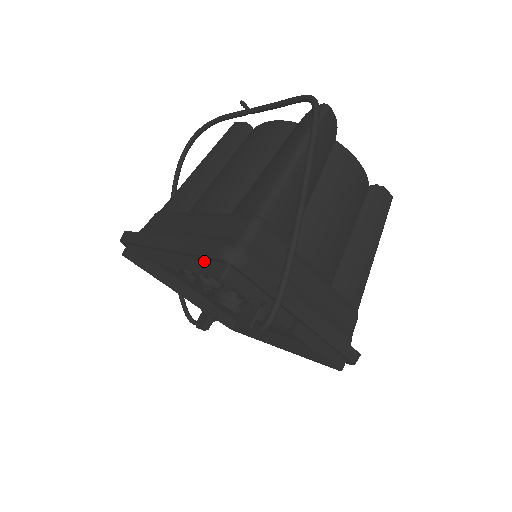
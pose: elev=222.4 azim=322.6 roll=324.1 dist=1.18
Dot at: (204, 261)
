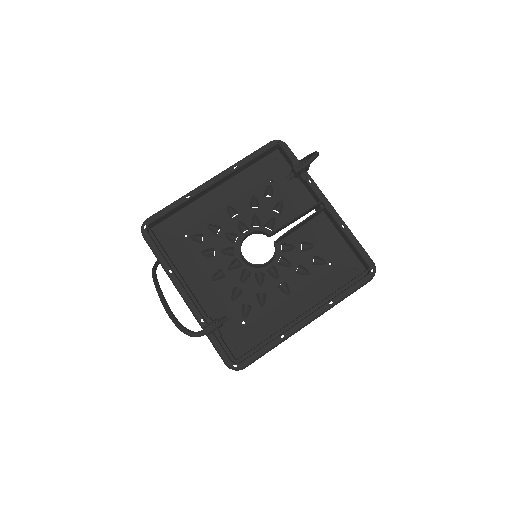
Dot at: (256, 159)
